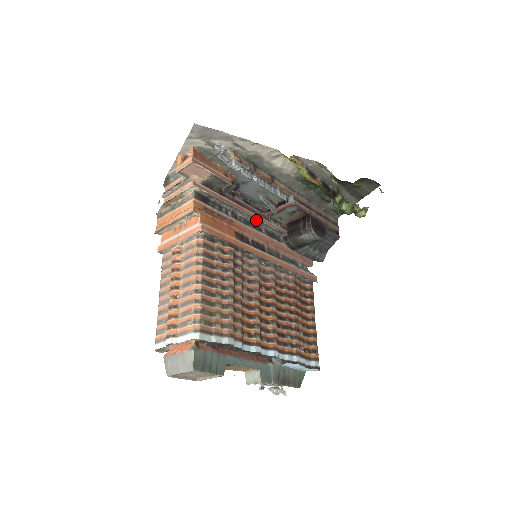
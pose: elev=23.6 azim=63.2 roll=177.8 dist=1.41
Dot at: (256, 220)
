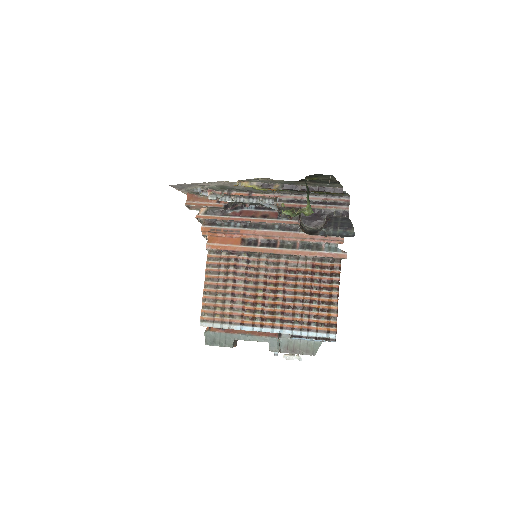
Dot at: (265, 221)
